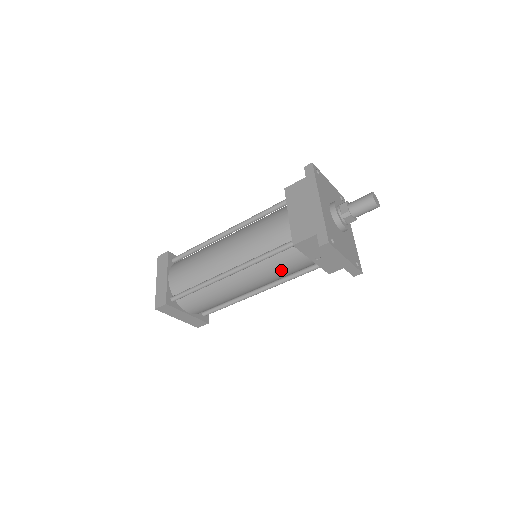
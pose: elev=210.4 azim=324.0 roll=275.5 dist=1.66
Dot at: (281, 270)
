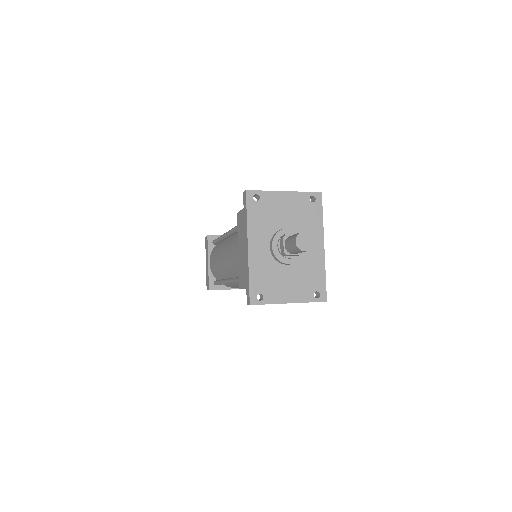
Dot at: occluded
